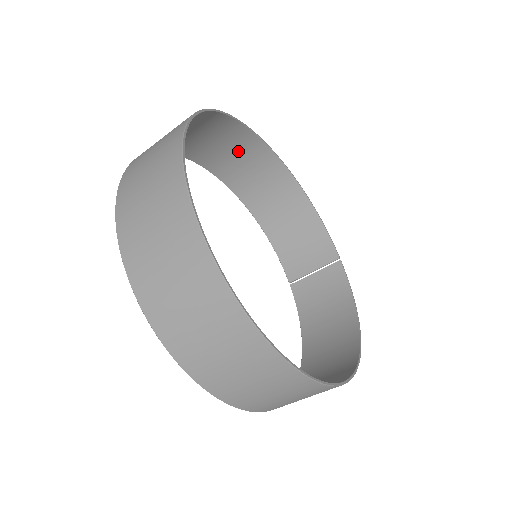
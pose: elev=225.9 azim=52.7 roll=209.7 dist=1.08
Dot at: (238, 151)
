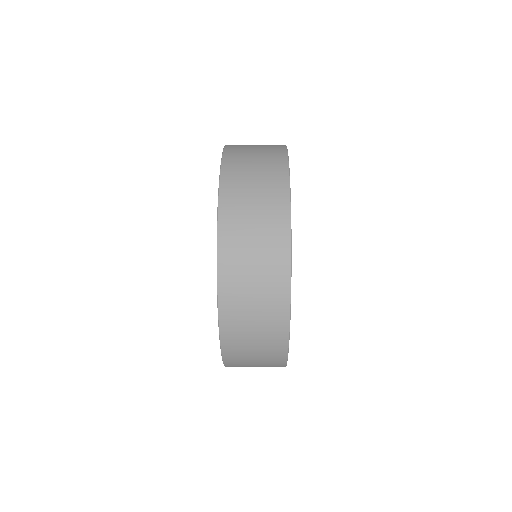
Dot at: occluded
